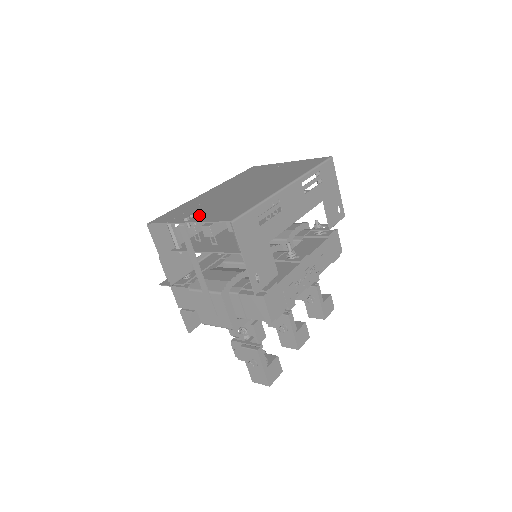
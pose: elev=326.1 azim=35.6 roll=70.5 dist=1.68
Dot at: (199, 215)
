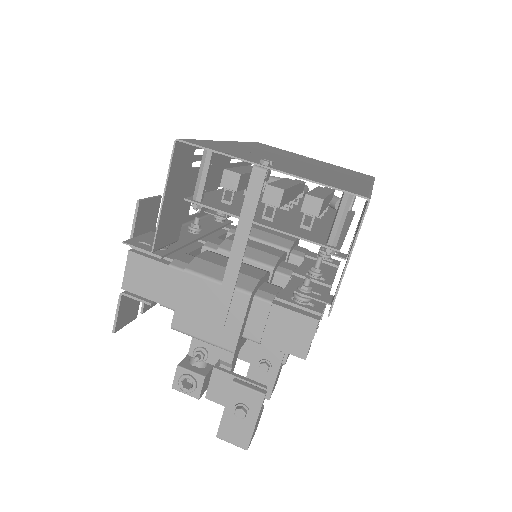
Dot at: (280, 167)
